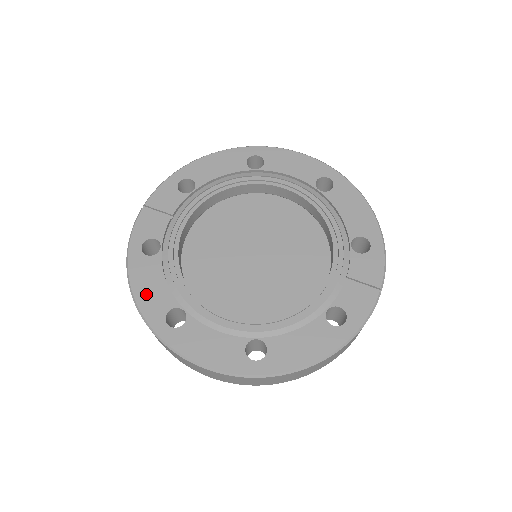
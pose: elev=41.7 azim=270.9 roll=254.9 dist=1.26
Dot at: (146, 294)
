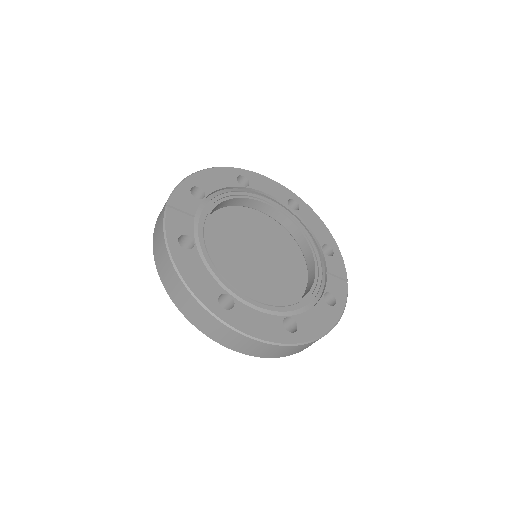
Dot at: (196, 282)
